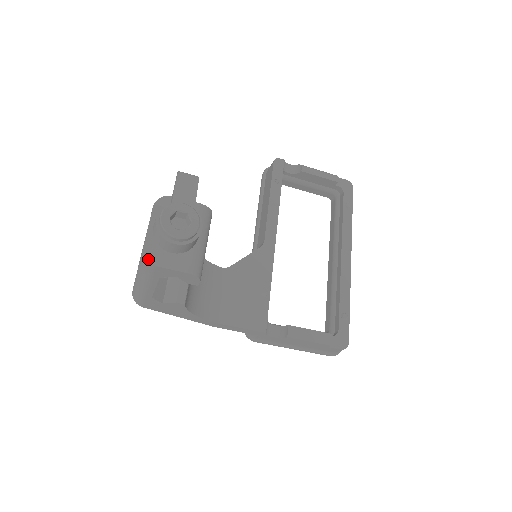
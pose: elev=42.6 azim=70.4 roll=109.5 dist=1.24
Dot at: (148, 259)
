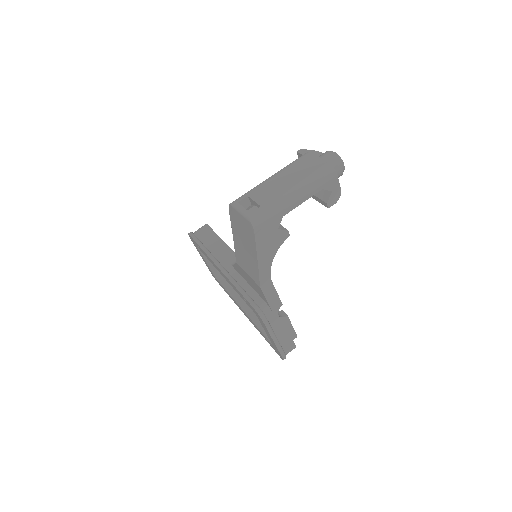
Dot at: occluded
